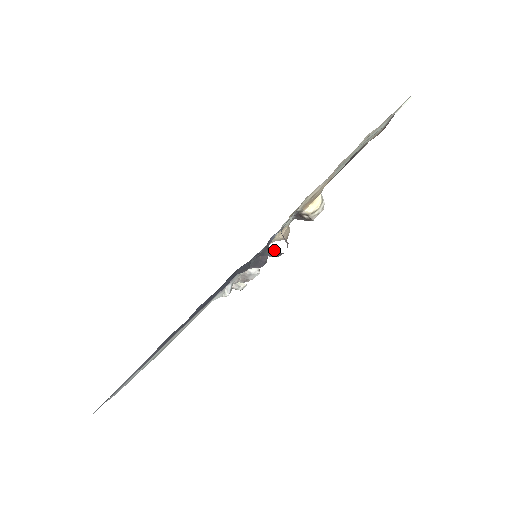
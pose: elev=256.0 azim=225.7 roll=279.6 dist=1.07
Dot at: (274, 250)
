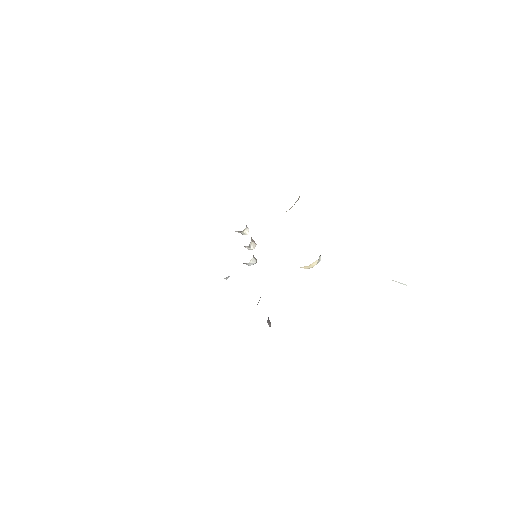
Dot at: occluded
